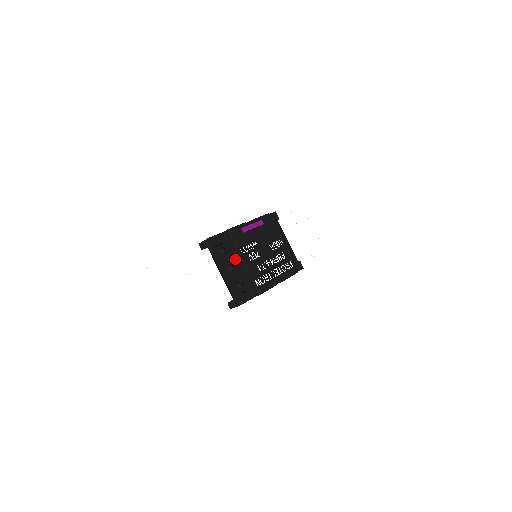
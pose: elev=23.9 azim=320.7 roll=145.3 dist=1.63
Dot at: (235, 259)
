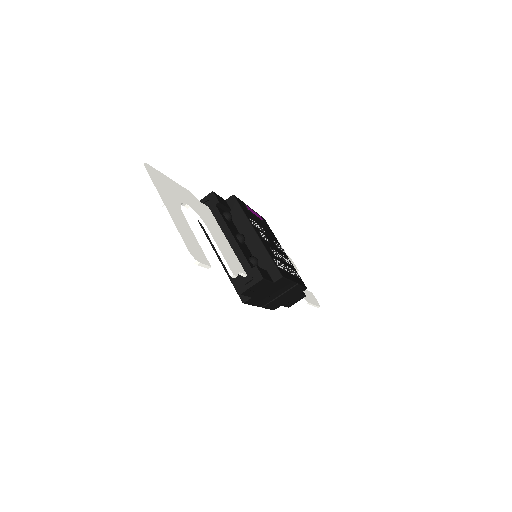
Dot at: (242, 233)
